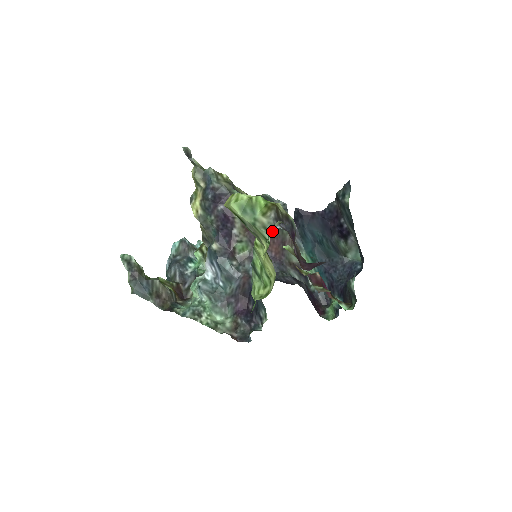
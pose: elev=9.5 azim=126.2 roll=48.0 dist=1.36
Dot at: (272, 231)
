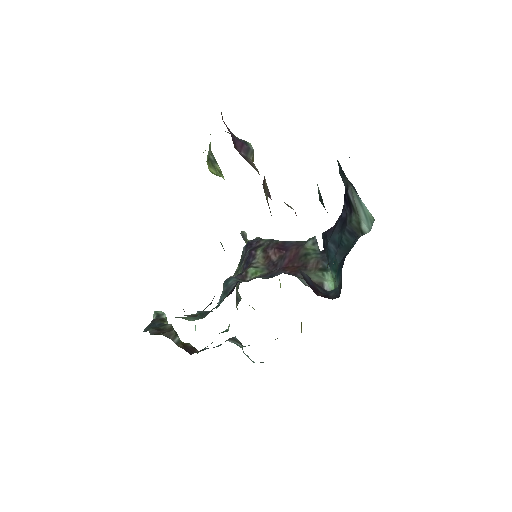
Dot at: occluded
